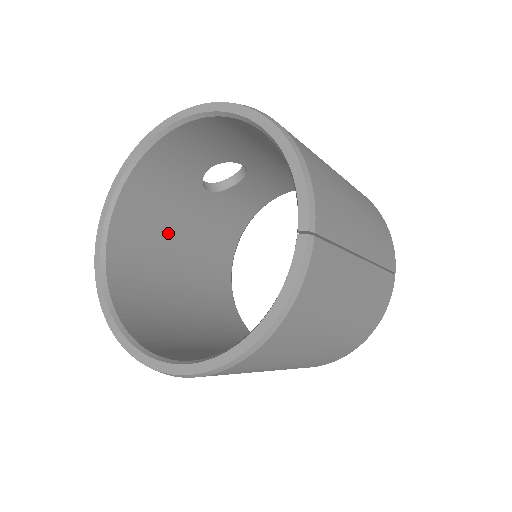
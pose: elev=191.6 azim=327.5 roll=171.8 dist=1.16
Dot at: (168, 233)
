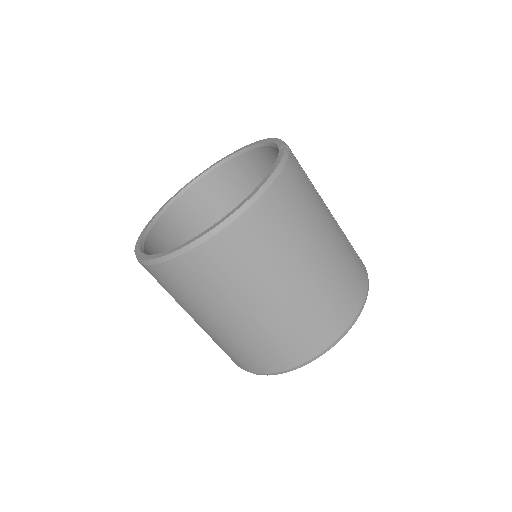
Dot at: occluded
